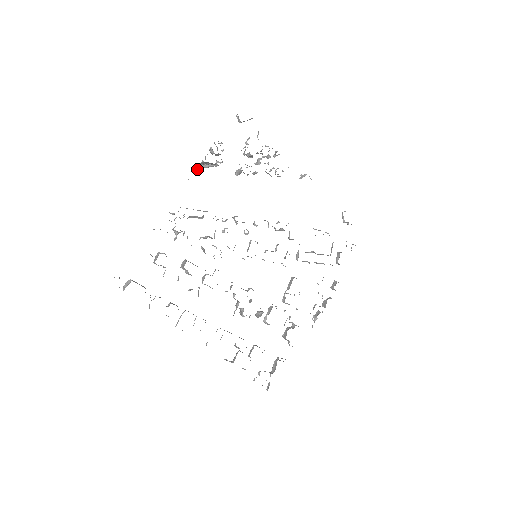
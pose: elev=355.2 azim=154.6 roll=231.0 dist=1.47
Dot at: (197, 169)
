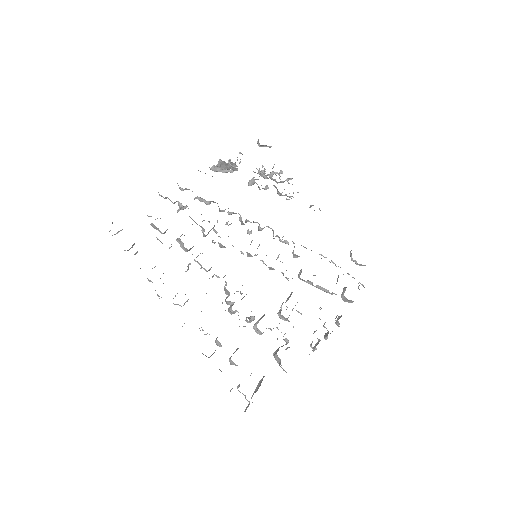
Dot at: occluded
